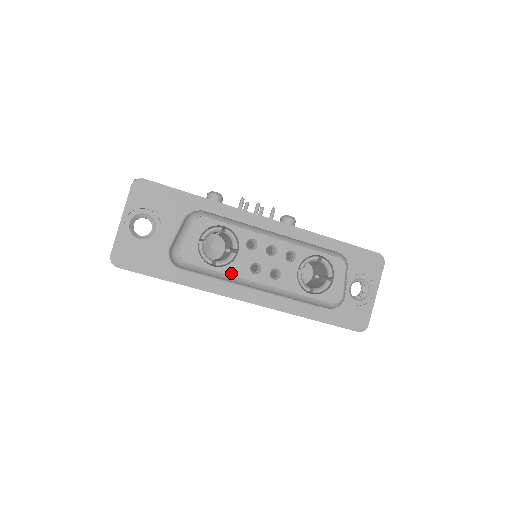
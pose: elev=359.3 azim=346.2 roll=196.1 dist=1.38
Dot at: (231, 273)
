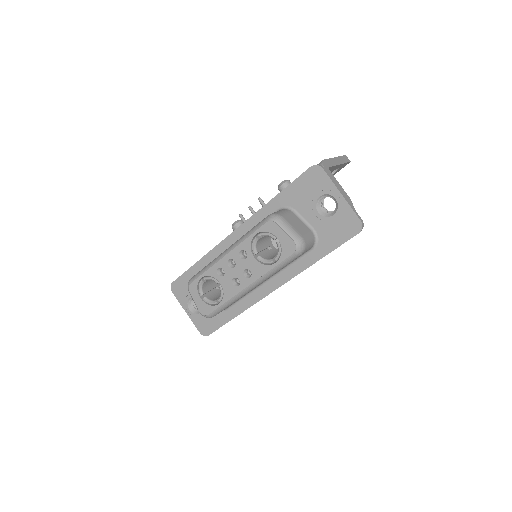
Dot at: (229, 298)
